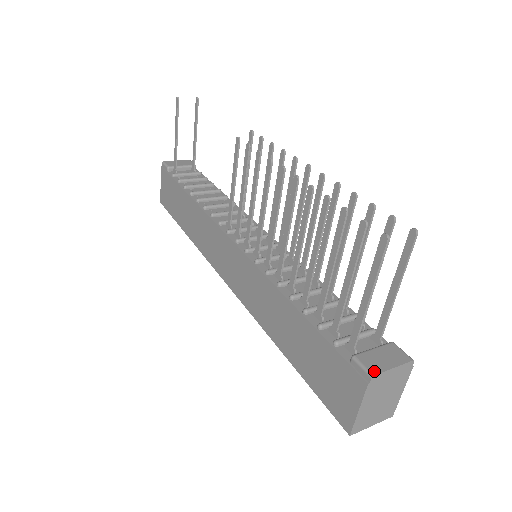
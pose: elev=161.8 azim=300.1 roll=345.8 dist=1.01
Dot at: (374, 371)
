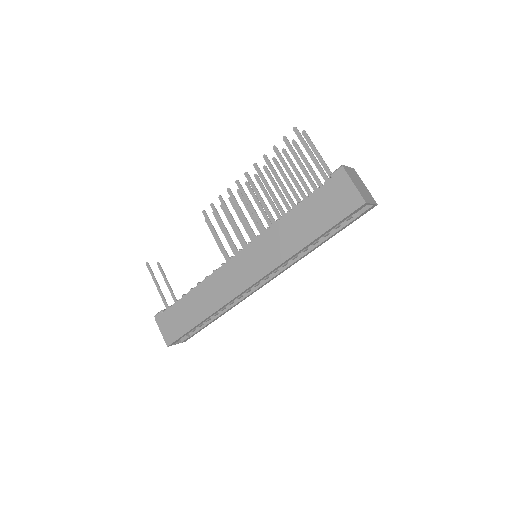
Dot at: (341, 166)
